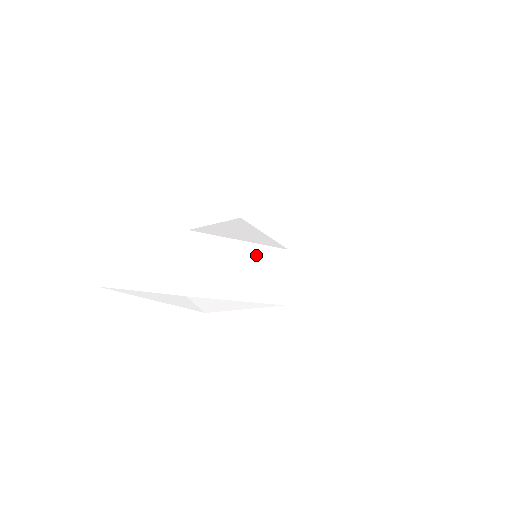
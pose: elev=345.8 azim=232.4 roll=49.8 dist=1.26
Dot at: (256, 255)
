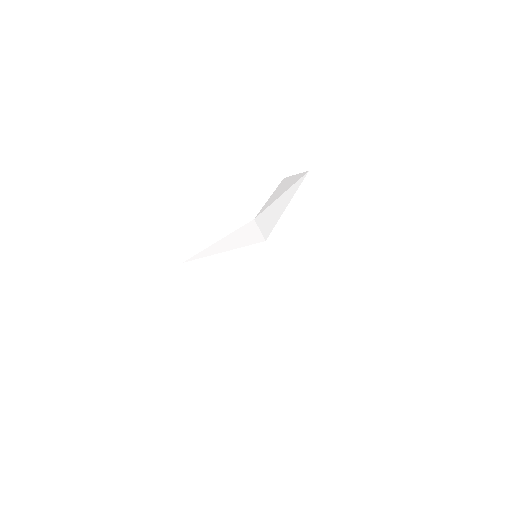
Dot at: occluded
